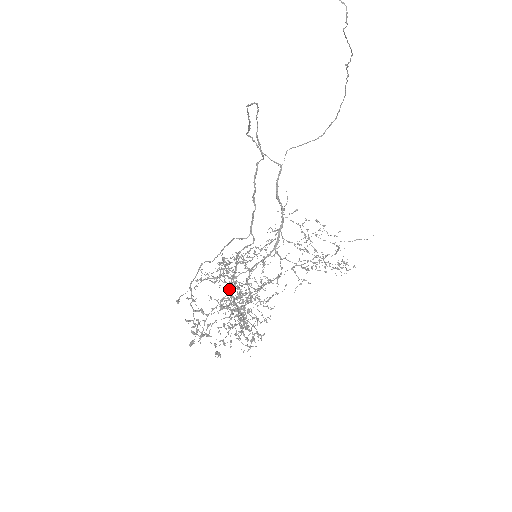
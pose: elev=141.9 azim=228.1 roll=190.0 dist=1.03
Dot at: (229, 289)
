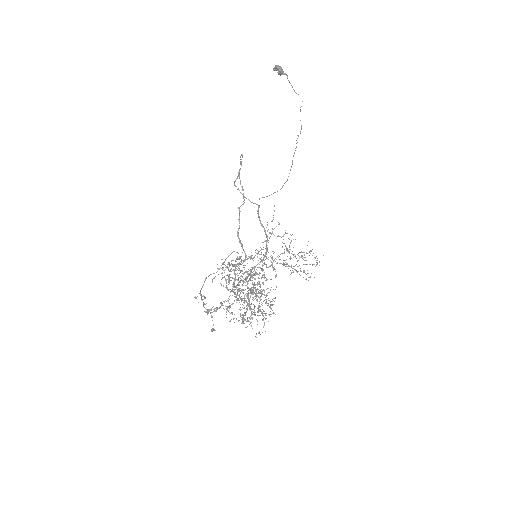
Dot at: (233, 291)
